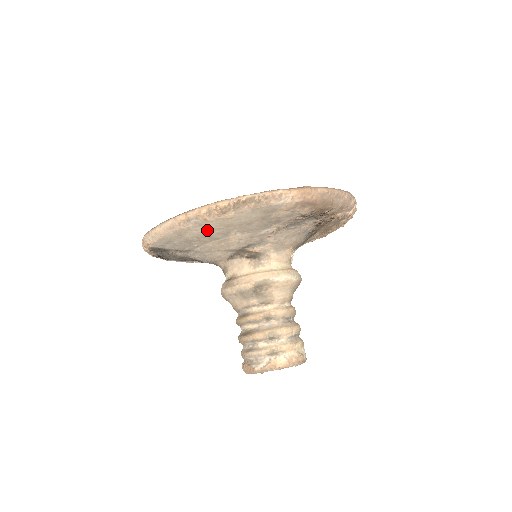
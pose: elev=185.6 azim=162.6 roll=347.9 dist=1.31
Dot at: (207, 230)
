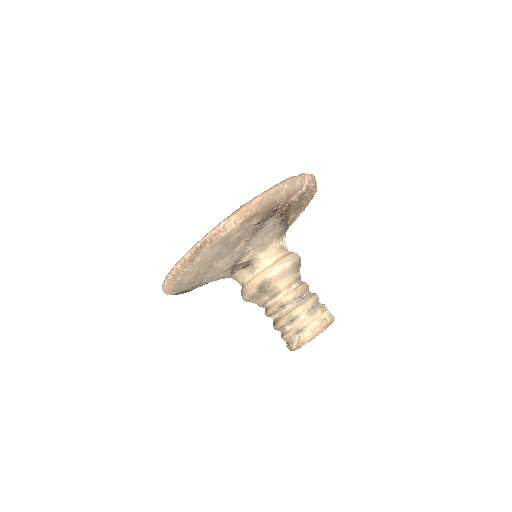
Dot at: (194, 273)
